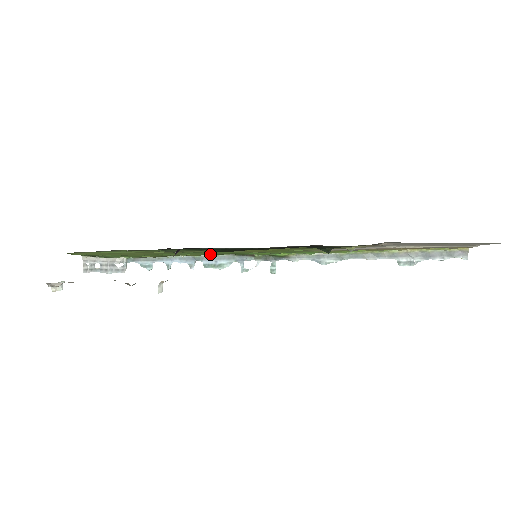
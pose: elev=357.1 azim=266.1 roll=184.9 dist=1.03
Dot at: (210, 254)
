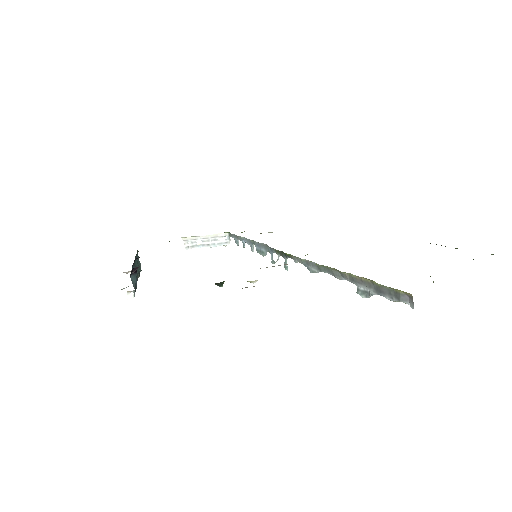
Dot at: occluded
